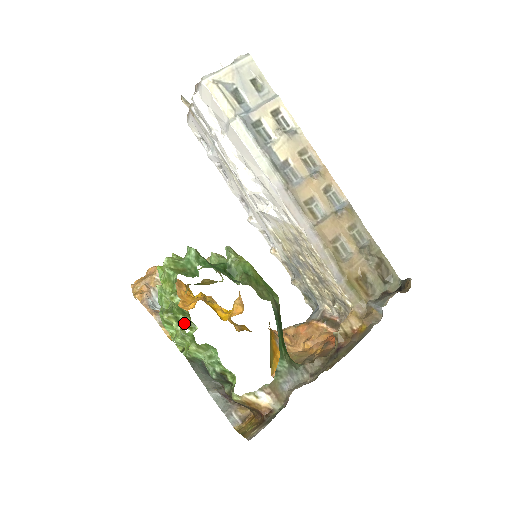
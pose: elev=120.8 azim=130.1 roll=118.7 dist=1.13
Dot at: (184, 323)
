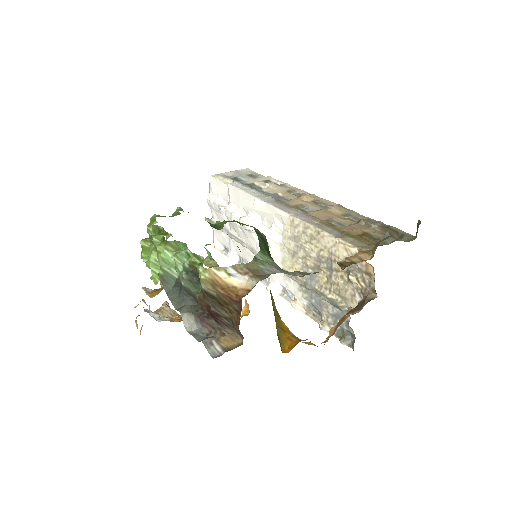
Dot at: occluded
